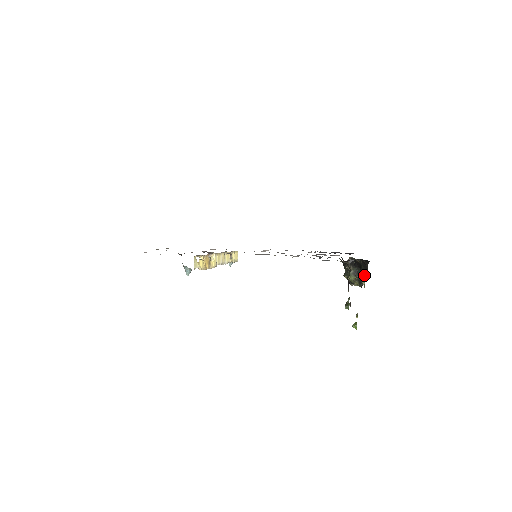
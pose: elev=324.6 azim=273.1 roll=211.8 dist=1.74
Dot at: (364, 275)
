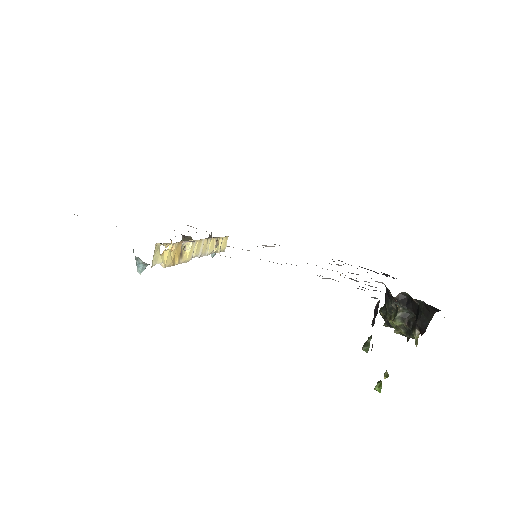
Dot at: (421, 327)
